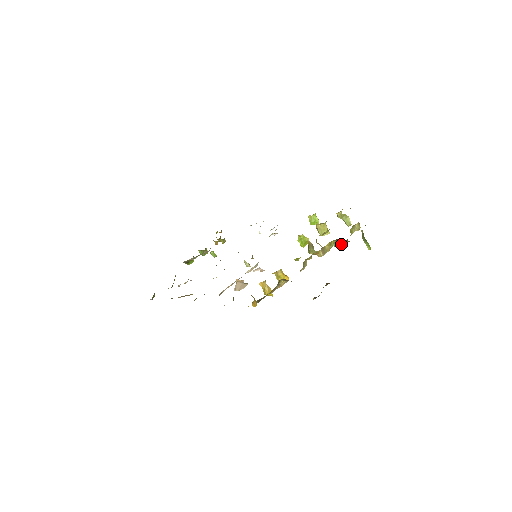
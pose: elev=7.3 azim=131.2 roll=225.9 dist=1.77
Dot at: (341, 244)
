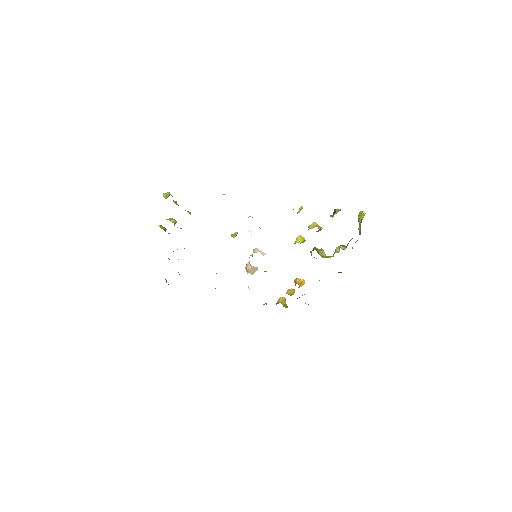
Dot at: occluded
